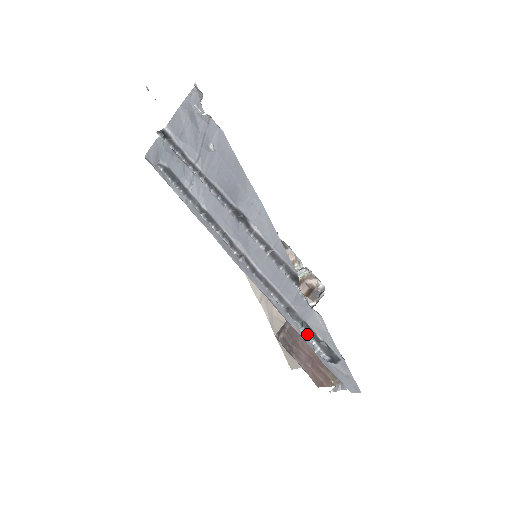
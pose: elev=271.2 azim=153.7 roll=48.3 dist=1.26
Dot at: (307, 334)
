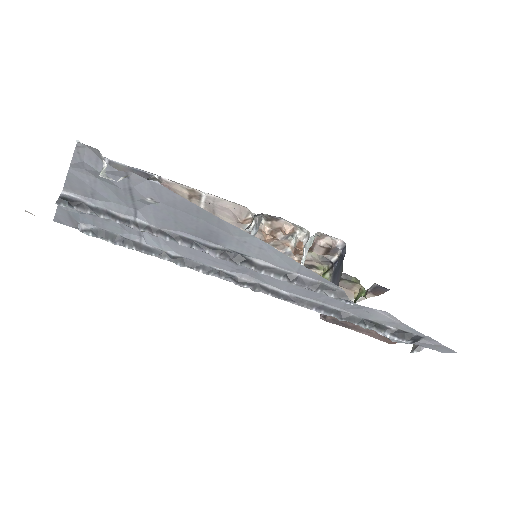
Dot at: (374, 329)
